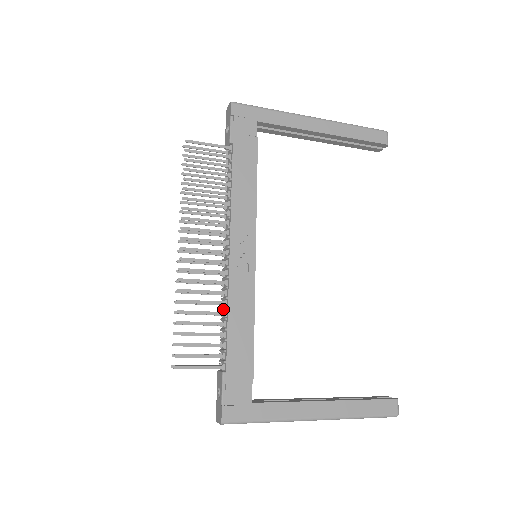
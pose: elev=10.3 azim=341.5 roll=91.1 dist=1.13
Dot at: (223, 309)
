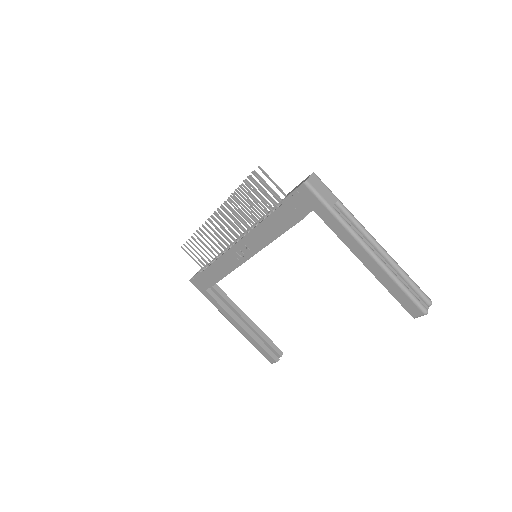
Dot at: occluded
